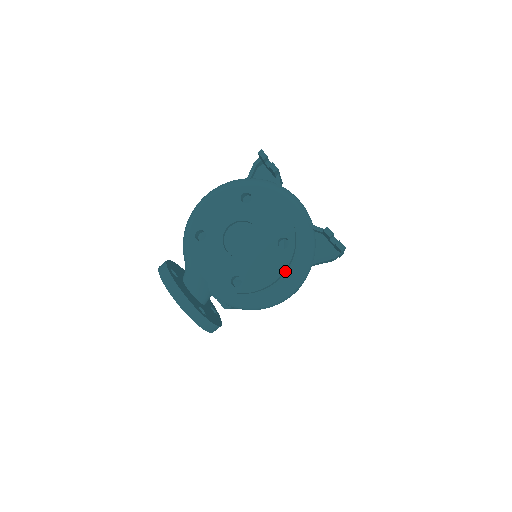
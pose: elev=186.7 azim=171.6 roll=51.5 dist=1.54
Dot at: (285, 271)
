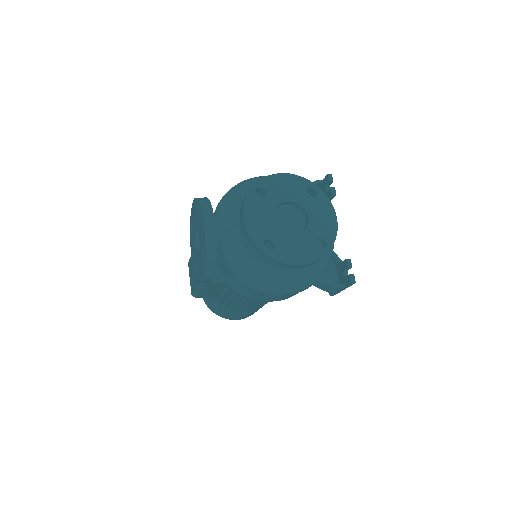
Dot at: (309, 265)
